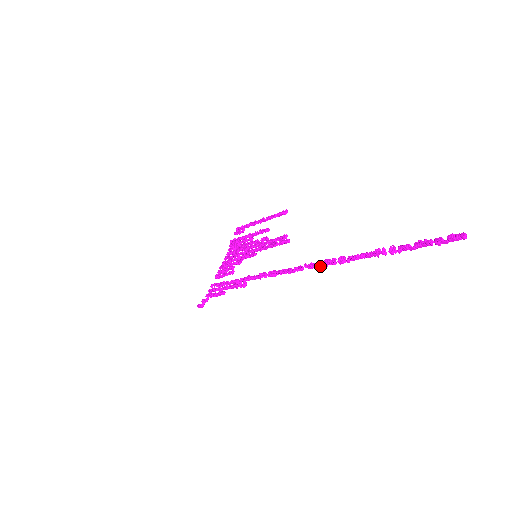
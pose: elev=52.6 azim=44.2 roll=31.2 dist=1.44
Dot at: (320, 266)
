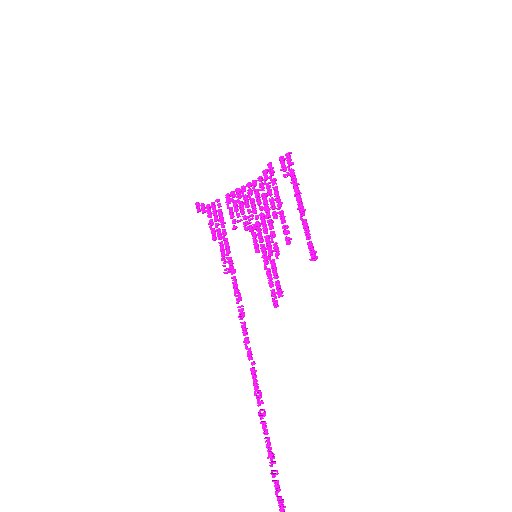
Dot at: (255, 385)
